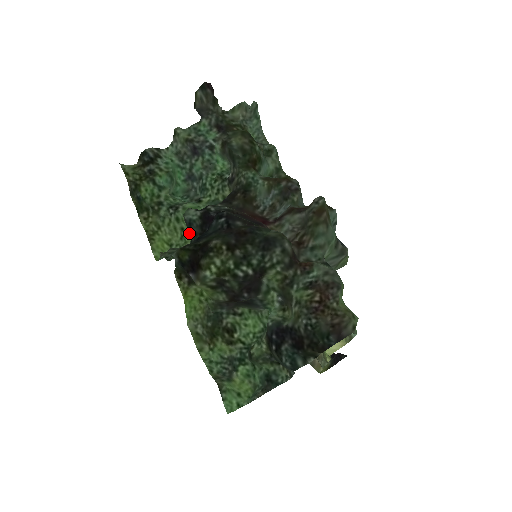
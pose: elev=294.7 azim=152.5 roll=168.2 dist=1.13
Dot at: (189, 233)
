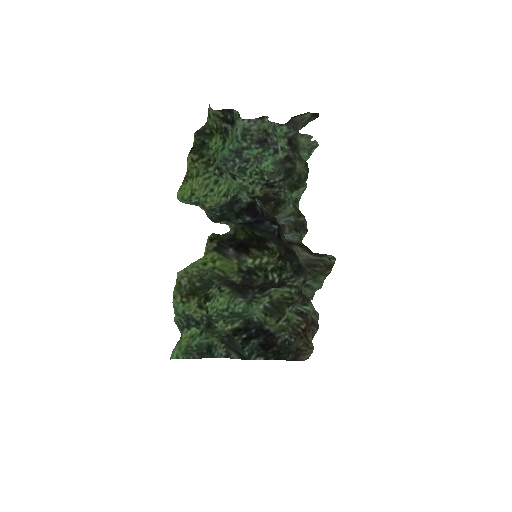
Dot at: (214, 197)
